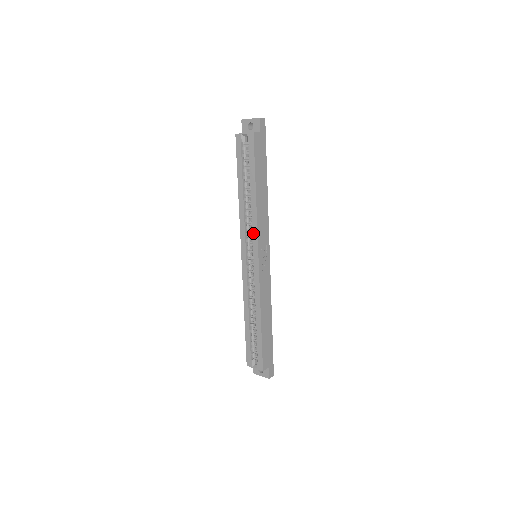
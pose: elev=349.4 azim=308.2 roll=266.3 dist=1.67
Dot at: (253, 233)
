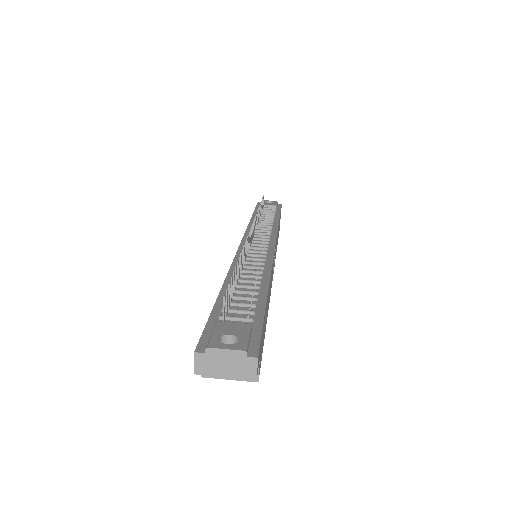
Dot at: occluded
